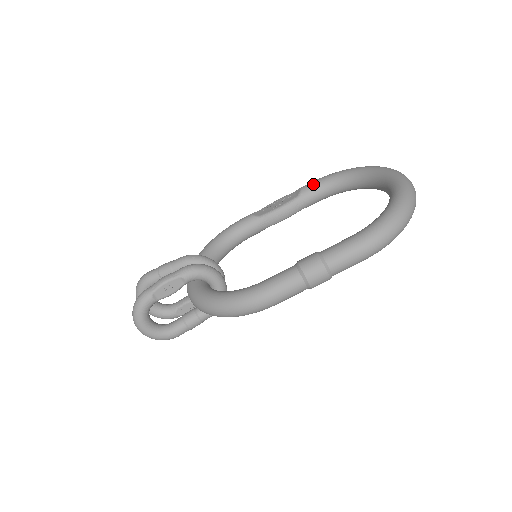
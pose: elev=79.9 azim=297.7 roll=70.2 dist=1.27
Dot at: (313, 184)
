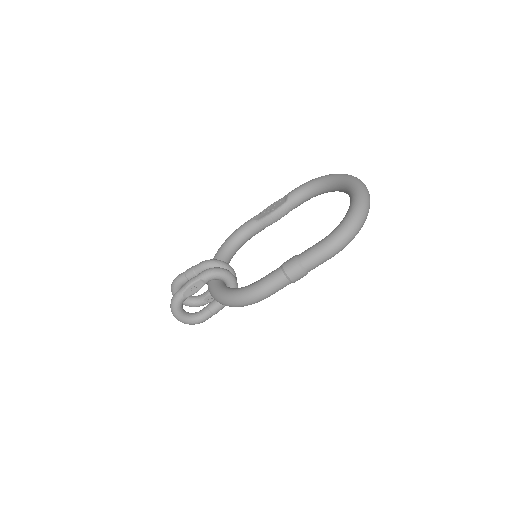
Dot at: (297, 190)
